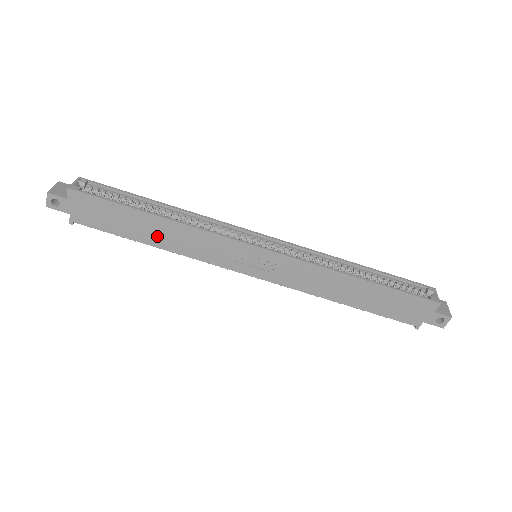
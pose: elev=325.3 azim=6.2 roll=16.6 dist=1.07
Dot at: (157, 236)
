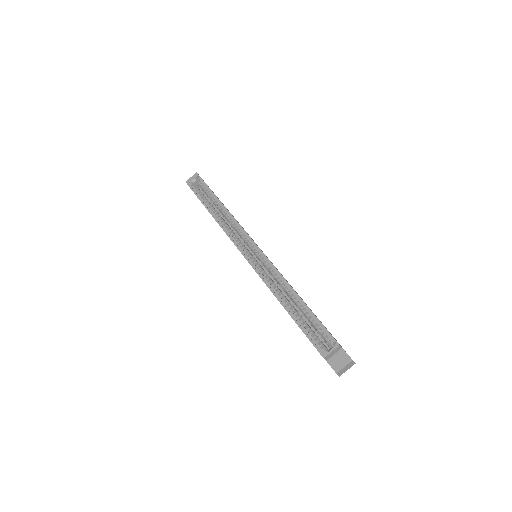
Dot at: occluded
